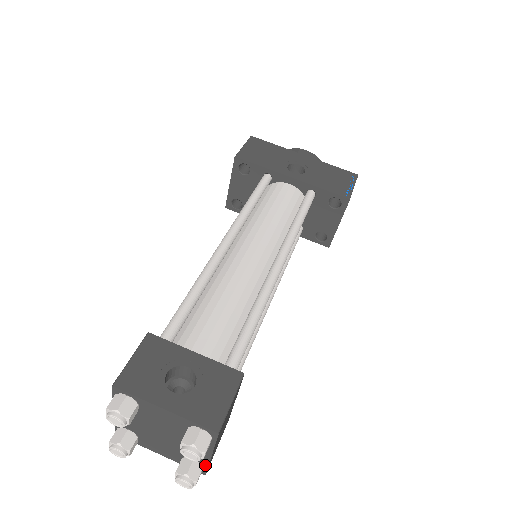
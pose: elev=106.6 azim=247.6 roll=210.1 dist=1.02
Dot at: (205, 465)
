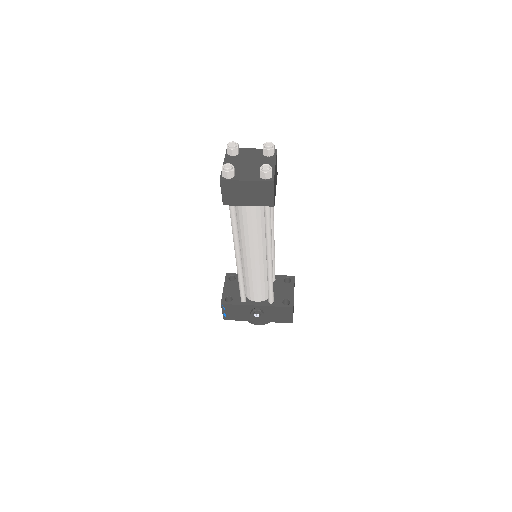
Dot at: (273, 173)
